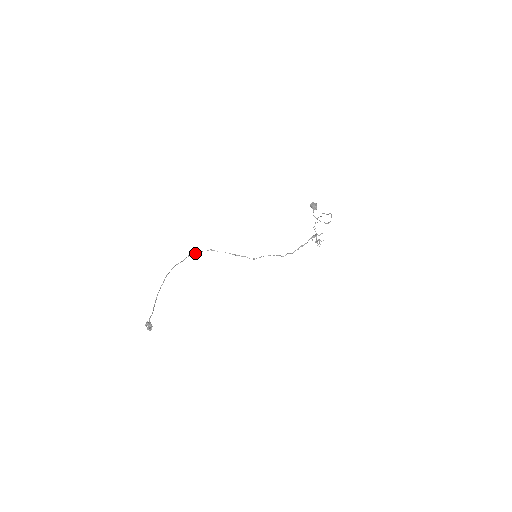
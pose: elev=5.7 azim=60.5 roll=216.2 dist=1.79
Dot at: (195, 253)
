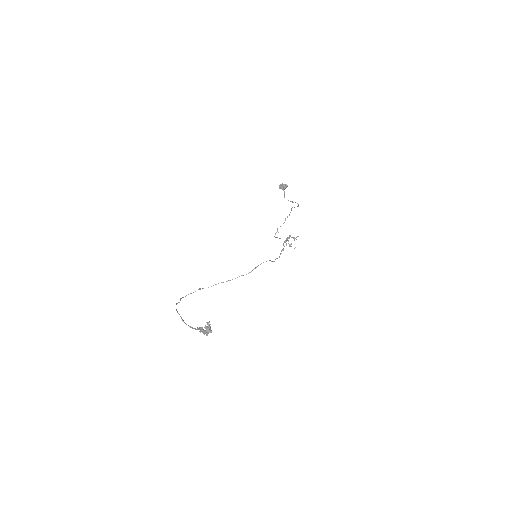
Dot at: occluded
